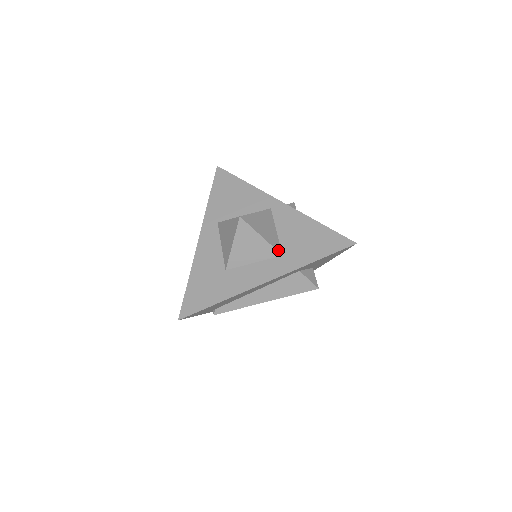
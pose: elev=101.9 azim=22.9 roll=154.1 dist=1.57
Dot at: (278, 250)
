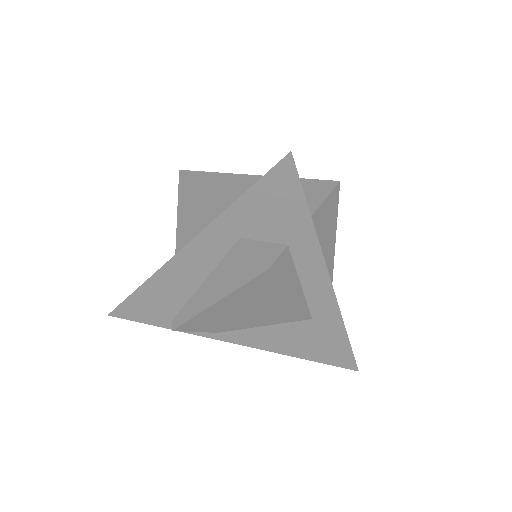
Dot at: (217, 209)
